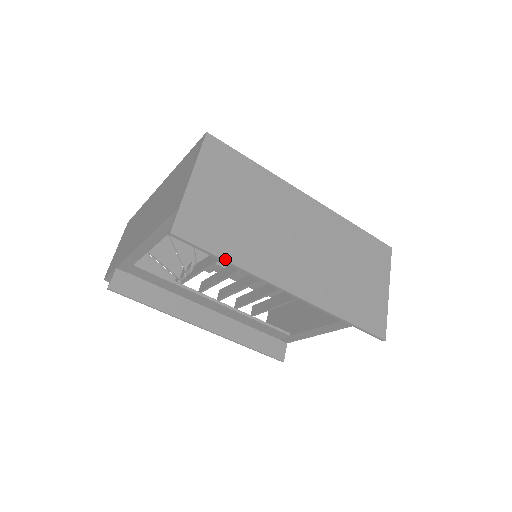
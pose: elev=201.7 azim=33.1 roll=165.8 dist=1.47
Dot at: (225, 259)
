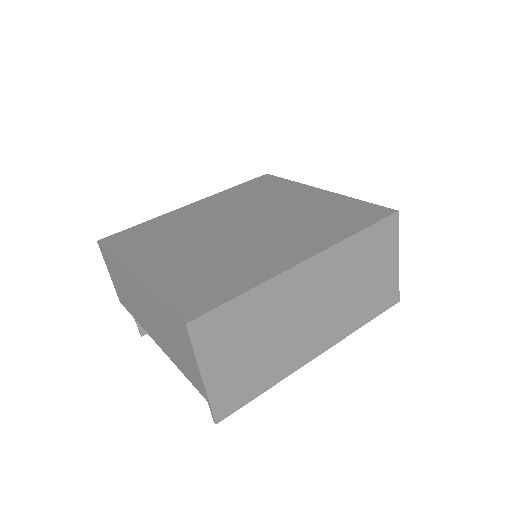
Dot at: (262, 392)
